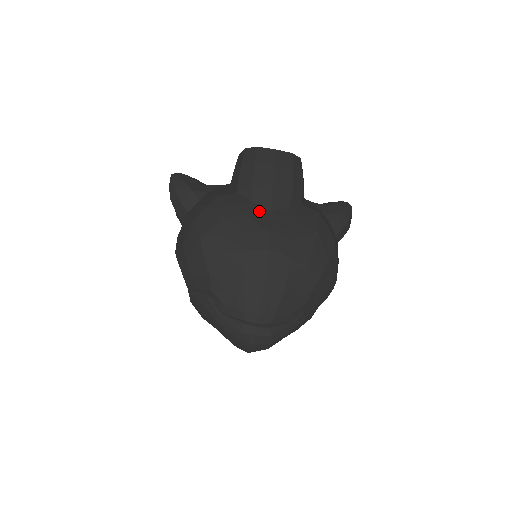
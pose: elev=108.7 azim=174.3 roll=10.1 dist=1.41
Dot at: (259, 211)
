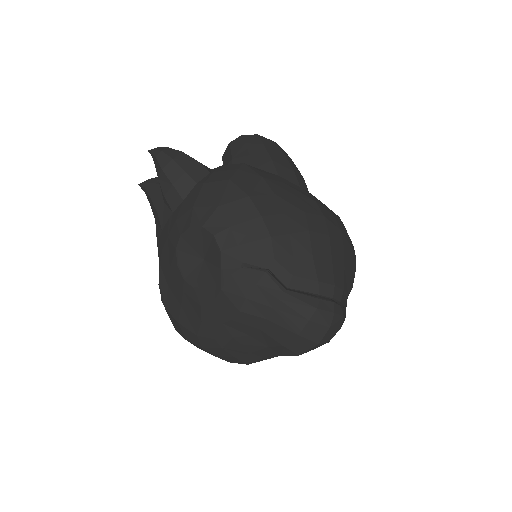
Dot at: (292, 184)
